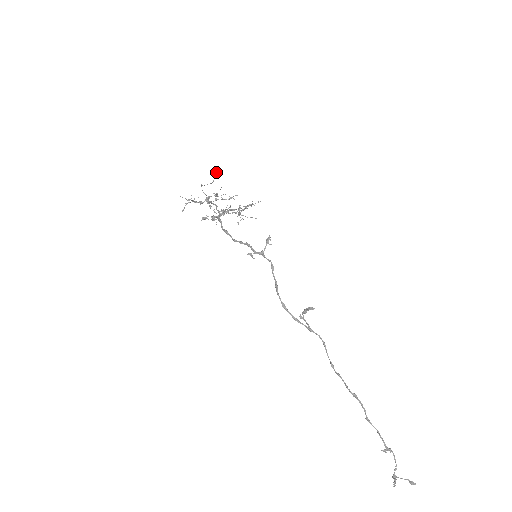
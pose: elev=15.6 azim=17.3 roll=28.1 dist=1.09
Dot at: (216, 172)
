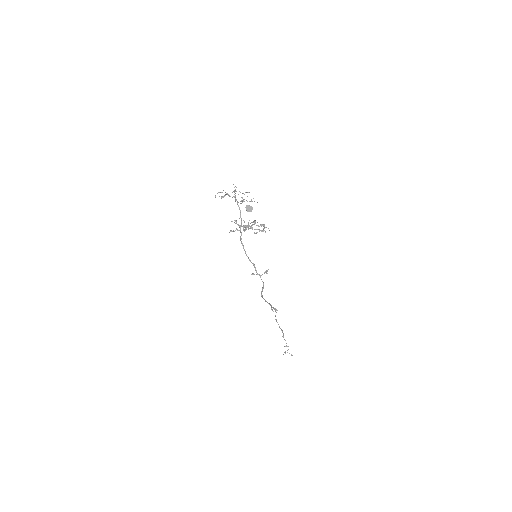
Dot at: (248, 208)
